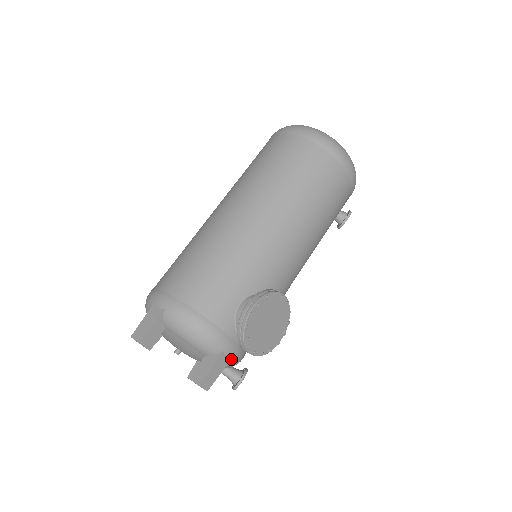
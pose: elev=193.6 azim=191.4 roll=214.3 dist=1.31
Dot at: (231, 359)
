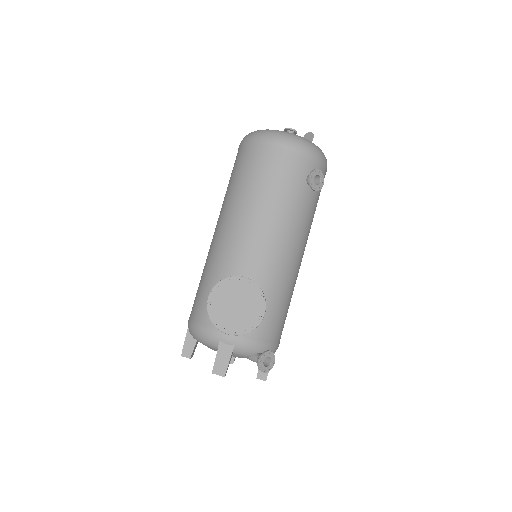
Dot at: (235, 345)
